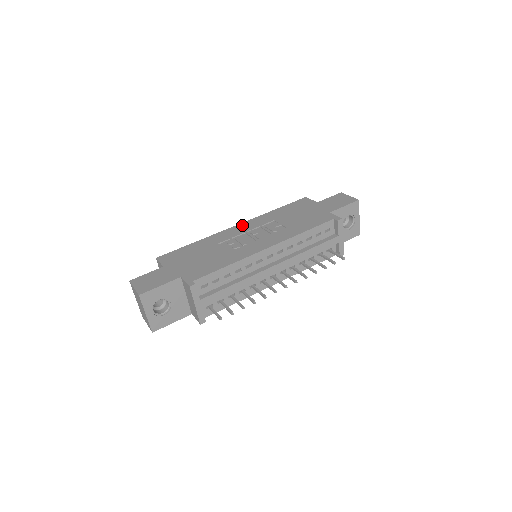
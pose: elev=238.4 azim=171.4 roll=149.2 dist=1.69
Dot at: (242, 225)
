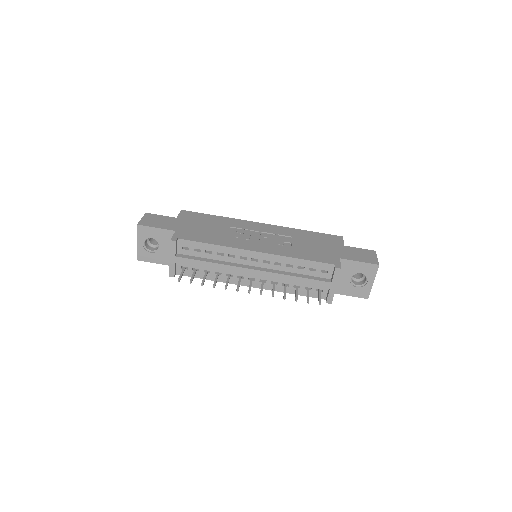
Dot at: (265, 225)
